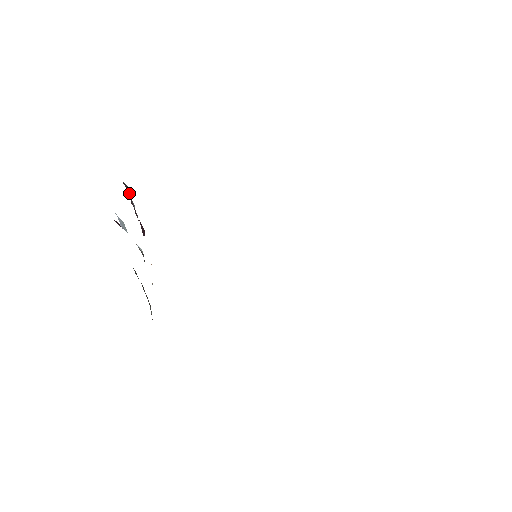
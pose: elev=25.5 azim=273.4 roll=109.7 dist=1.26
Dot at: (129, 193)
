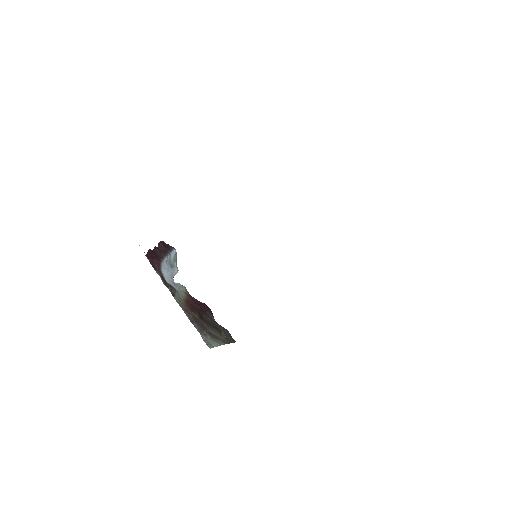
Dot at: (170, 249)
